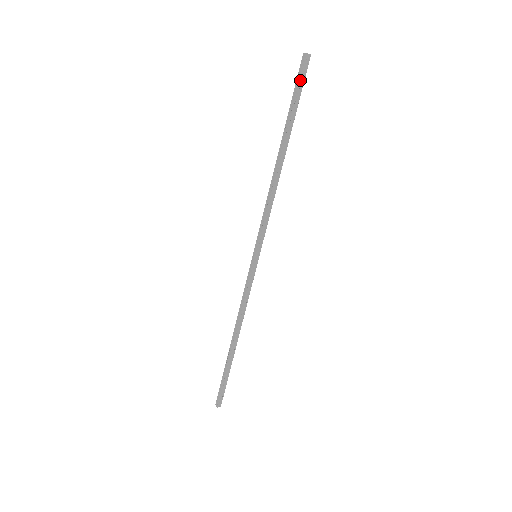
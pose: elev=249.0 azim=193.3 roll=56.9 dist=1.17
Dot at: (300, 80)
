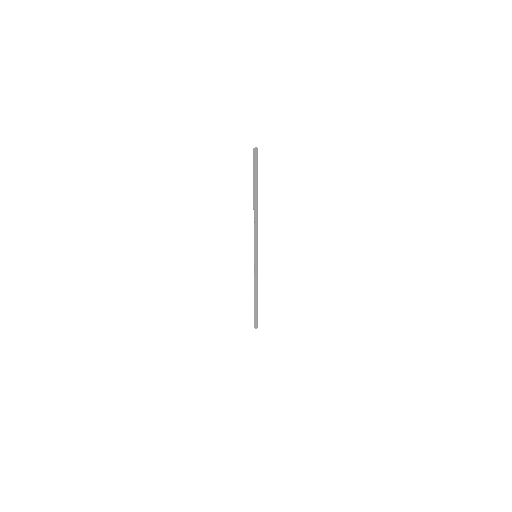
Dot at: (256, 165)
